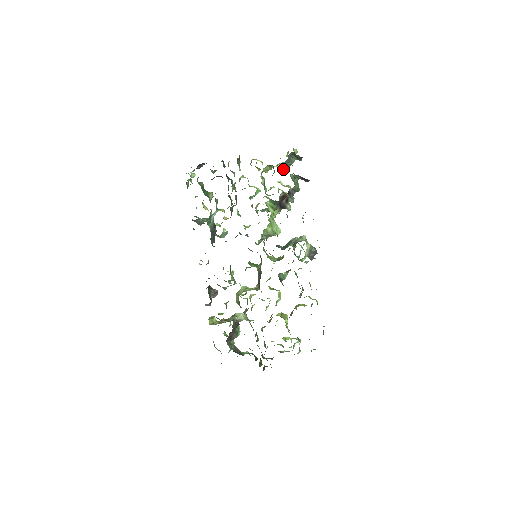
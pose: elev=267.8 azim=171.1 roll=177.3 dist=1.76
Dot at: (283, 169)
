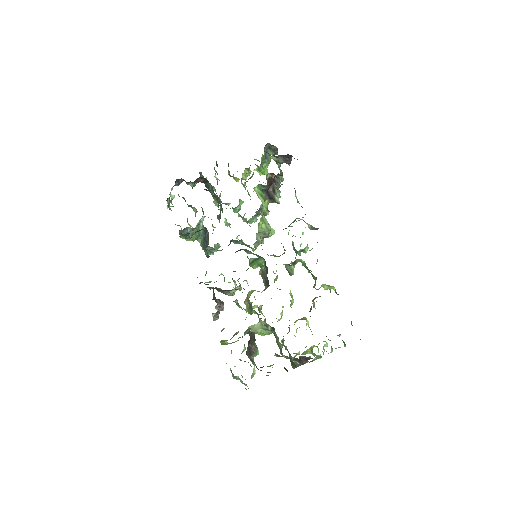
Dot at: (261, 171)
